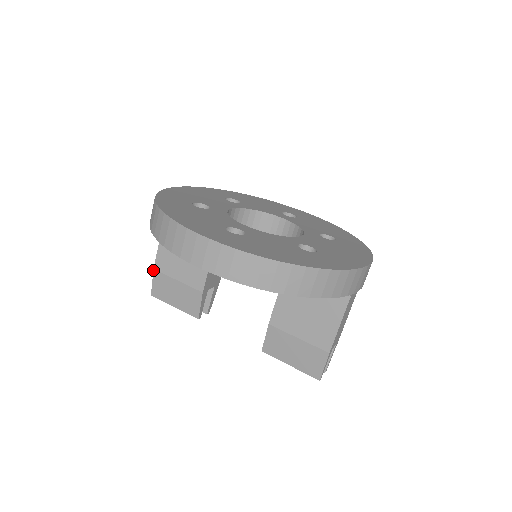
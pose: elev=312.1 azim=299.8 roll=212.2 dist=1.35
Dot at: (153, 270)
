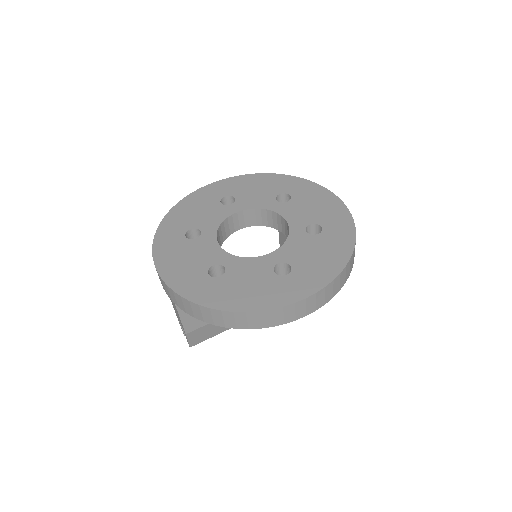
Dot at: (186, 335)
